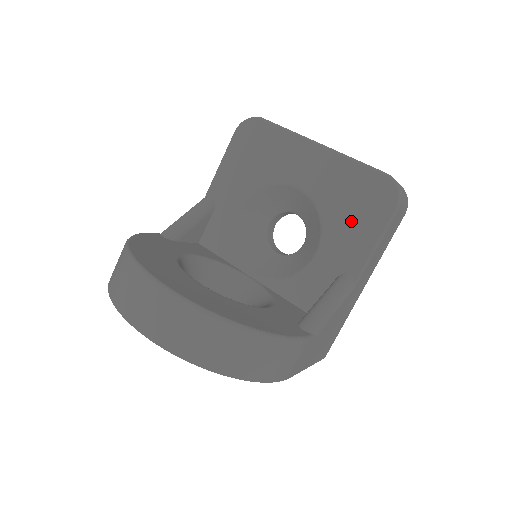
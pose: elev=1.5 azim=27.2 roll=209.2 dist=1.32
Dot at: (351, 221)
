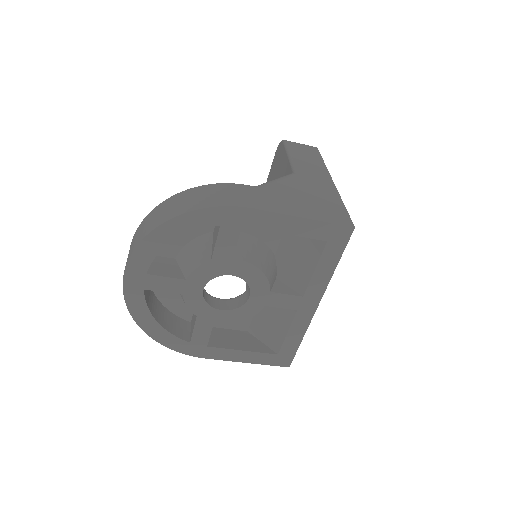
Dot at: (279, 177)
